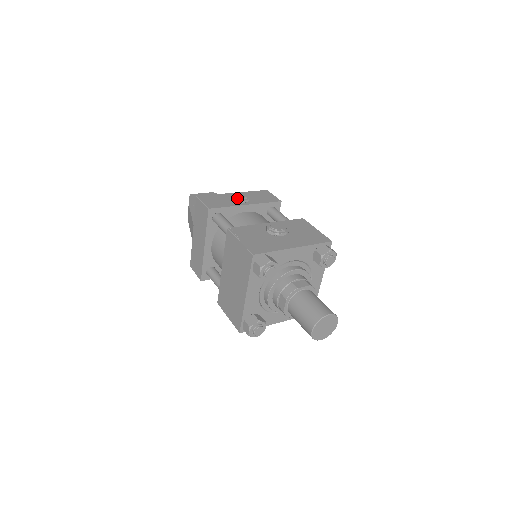
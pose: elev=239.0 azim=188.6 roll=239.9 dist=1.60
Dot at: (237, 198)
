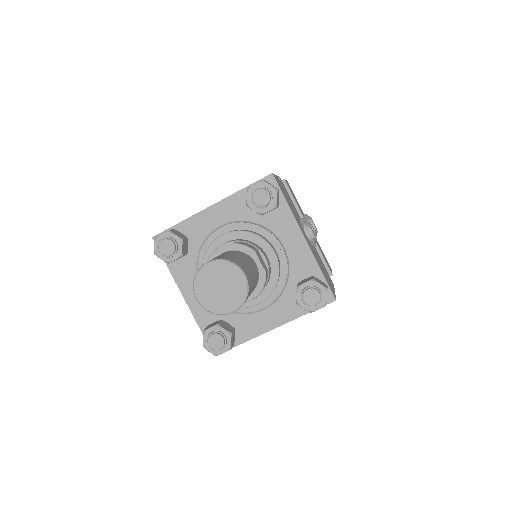
Dot at: (309, 218)
